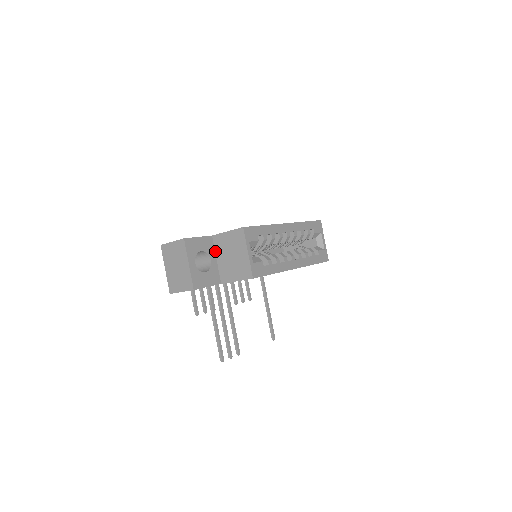
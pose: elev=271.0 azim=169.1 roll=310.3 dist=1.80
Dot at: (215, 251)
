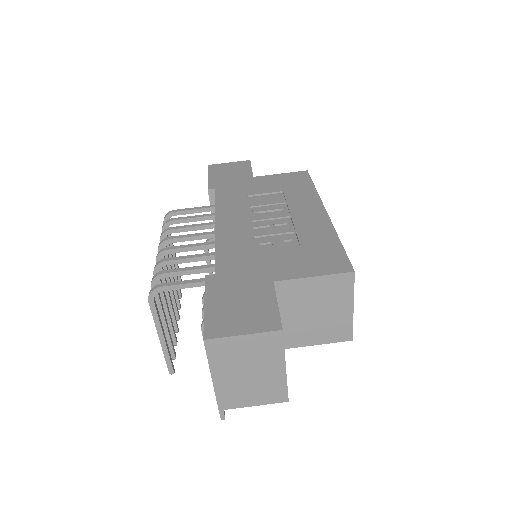
Dot at: occluded
